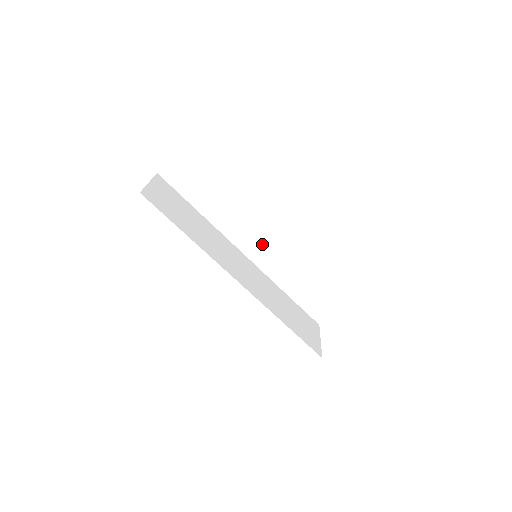
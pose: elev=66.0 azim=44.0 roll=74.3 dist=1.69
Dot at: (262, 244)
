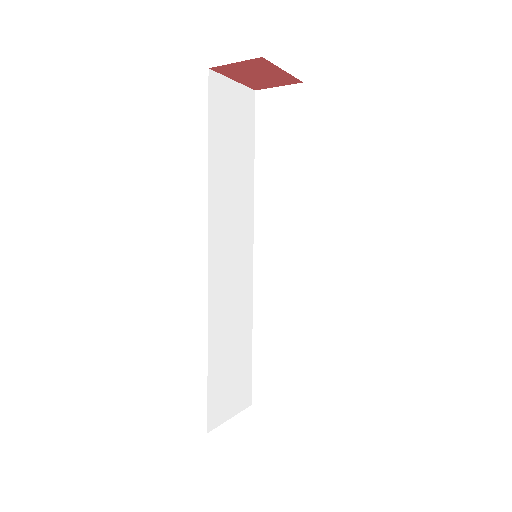
Dot at: (279, 258)
